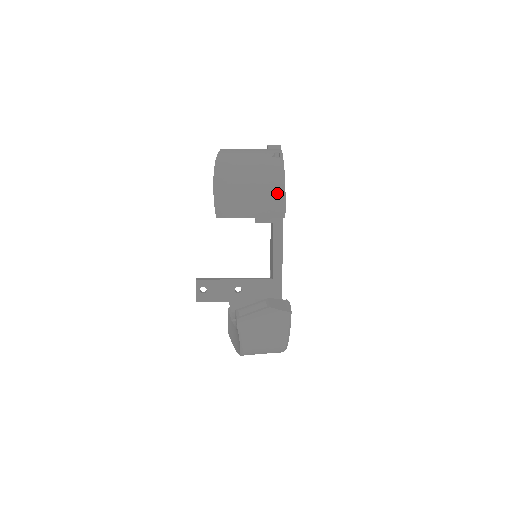
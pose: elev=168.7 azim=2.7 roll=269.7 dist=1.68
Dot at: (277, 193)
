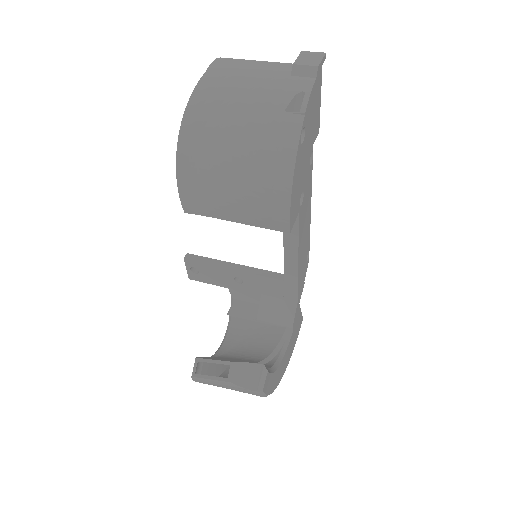
Dot at: (276, 195)
